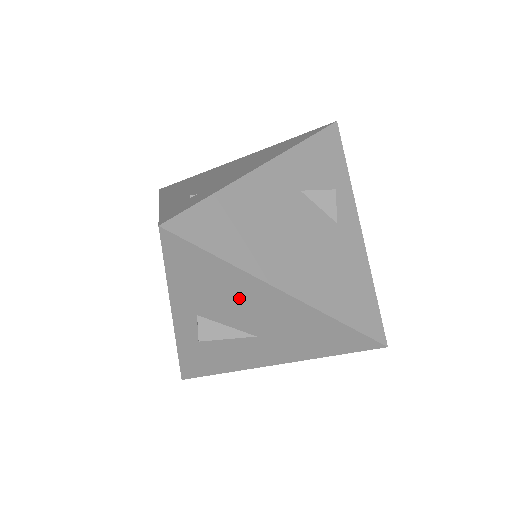
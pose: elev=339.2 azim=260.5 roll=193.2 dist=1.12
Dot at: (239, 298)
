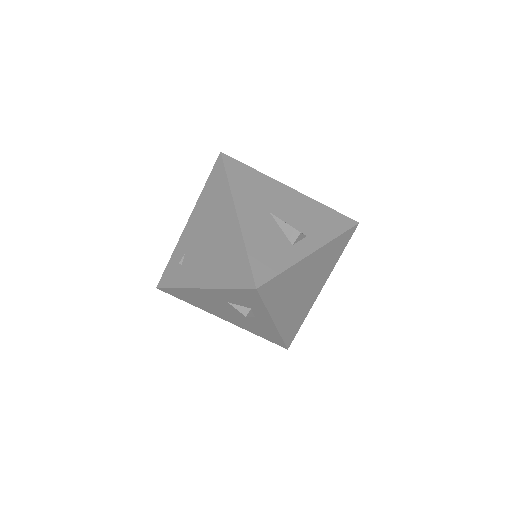
Dot at: occluded
